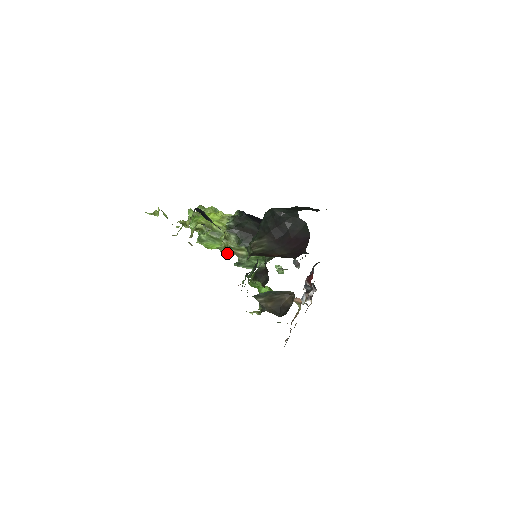
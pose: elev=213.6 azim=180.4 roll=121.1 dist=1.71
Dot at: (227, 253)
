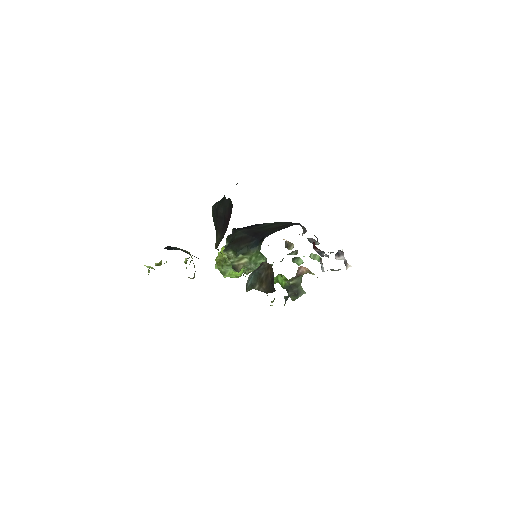
Dot at: (235, 269)
